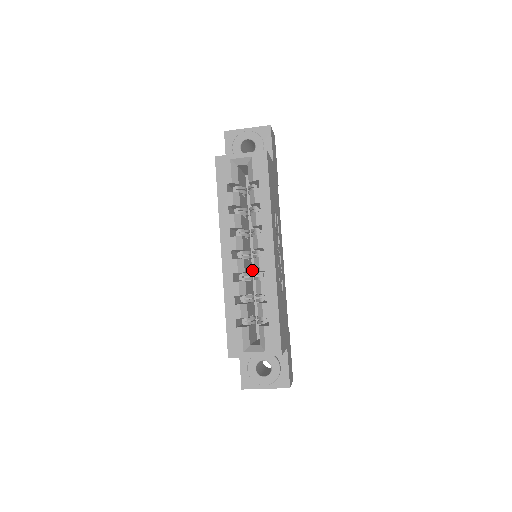
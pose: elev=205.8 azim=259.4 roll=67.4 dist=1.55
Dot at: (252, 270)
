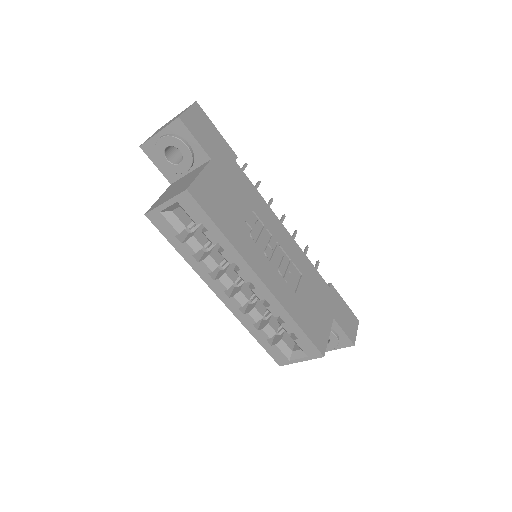
Dot at: occluded
